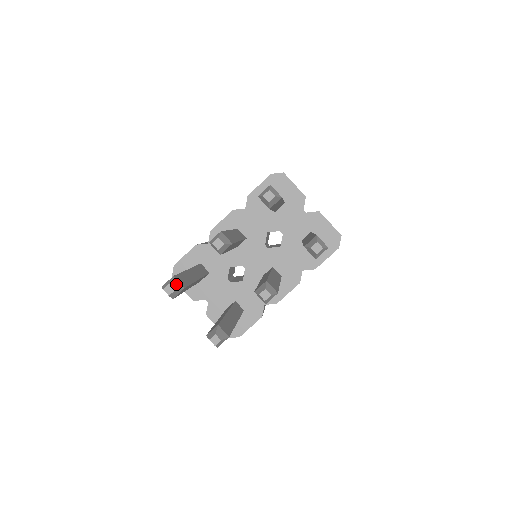
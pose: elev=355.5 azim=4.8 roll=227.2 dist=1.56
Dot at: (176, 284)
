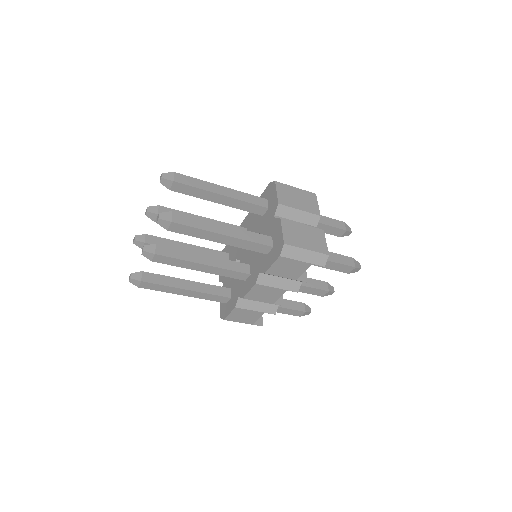
Dot at: (141, 238)
